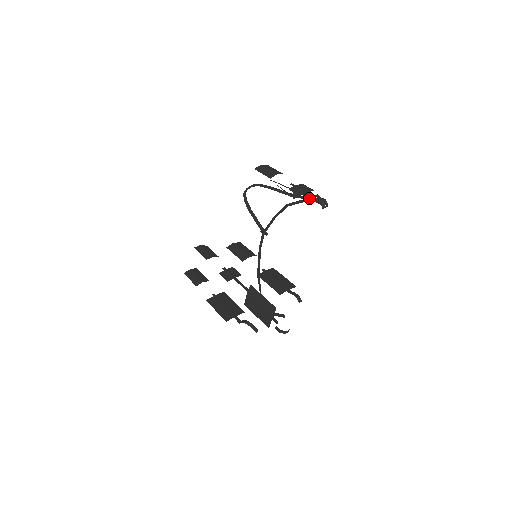
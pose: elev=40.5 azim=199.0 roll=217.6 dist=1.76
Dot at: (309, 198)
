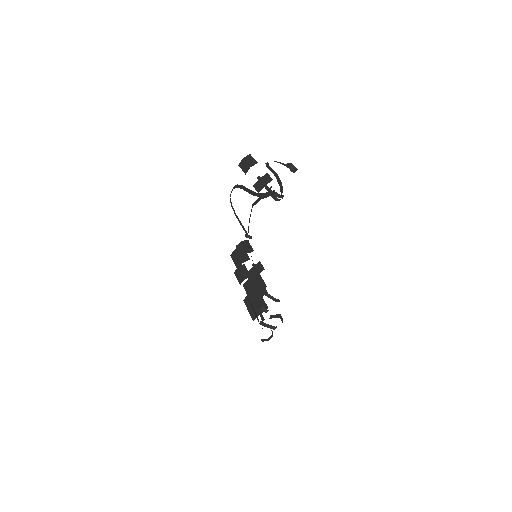
Dot at: (263, 195)
